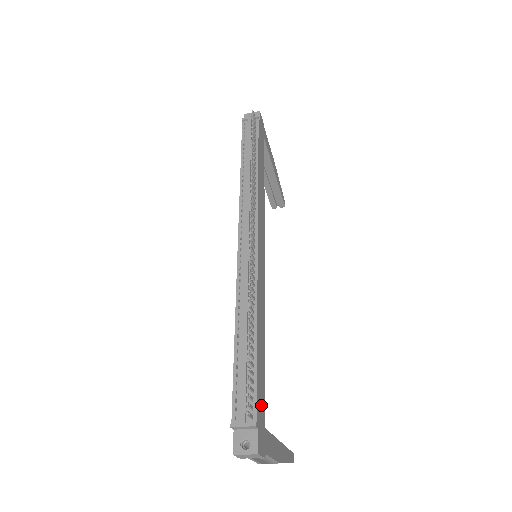
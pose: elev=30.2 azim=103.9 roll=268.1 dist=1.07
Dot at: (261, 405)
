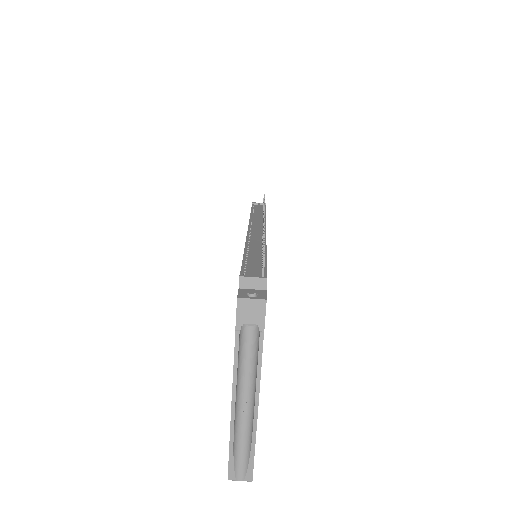
Dot at: occluded
